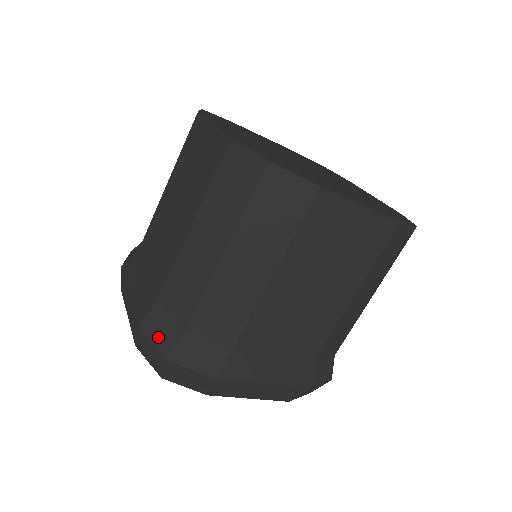
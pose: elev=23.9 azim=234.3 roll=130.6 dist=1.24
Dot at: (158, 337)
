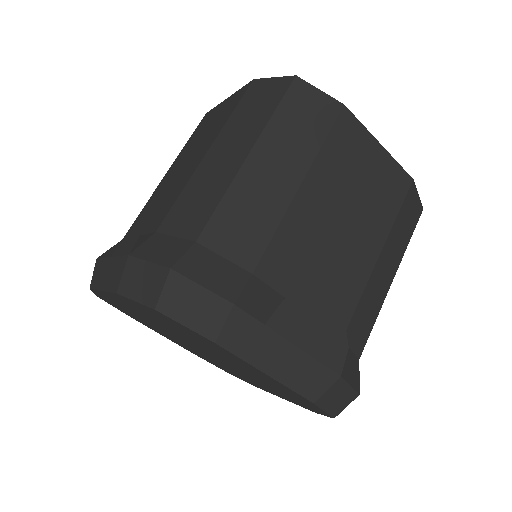
Dot at: (158, 255)
